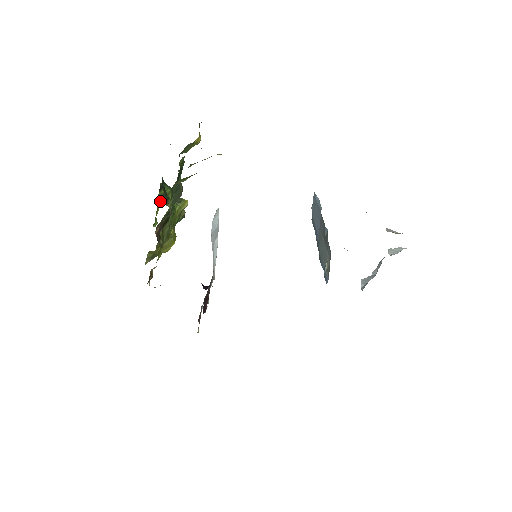
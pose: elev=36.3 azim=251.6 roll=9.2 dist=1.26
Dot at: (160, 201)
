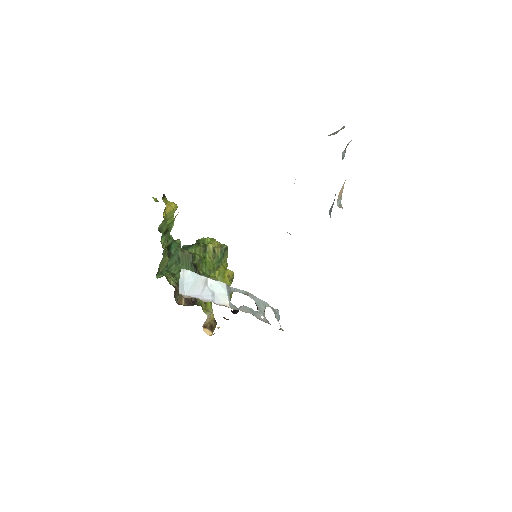
Dot at: occluded
